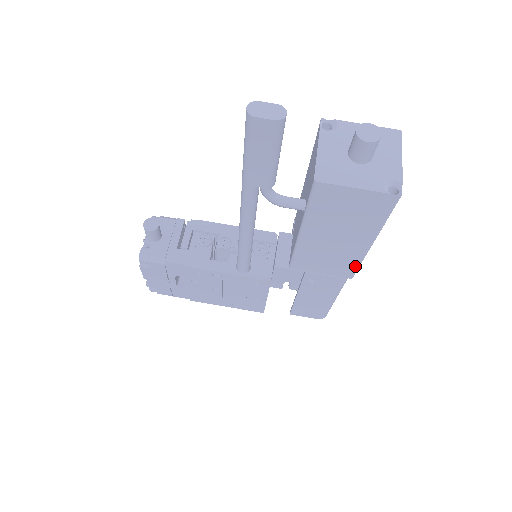
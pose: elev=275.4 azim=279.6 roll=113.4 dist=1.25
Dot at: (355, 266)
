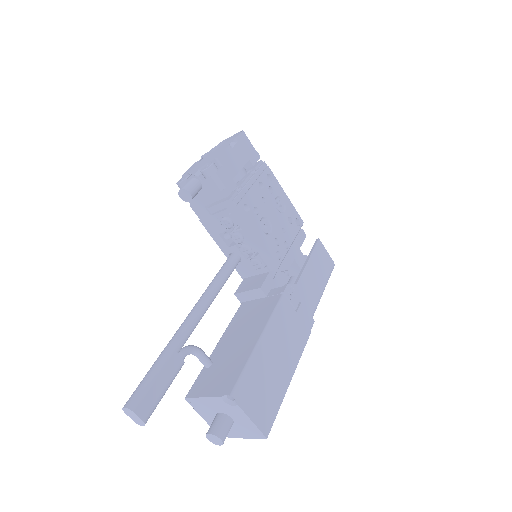
Dot at: occluded
